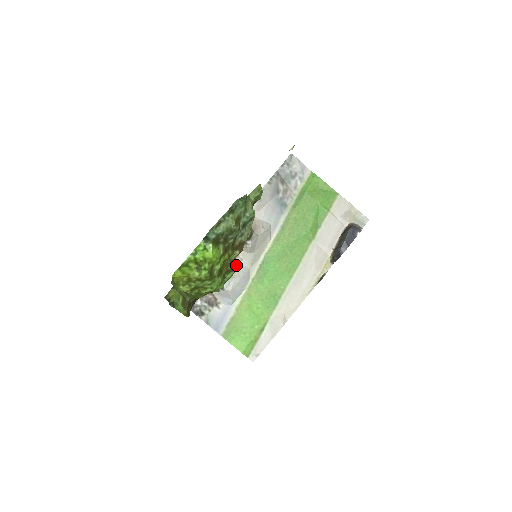
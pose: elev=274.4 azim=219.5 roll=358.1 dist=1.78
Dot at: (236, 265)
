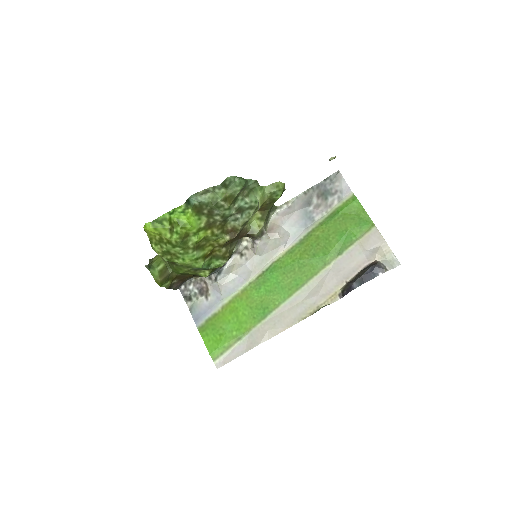
Dot at: (239, 262)
